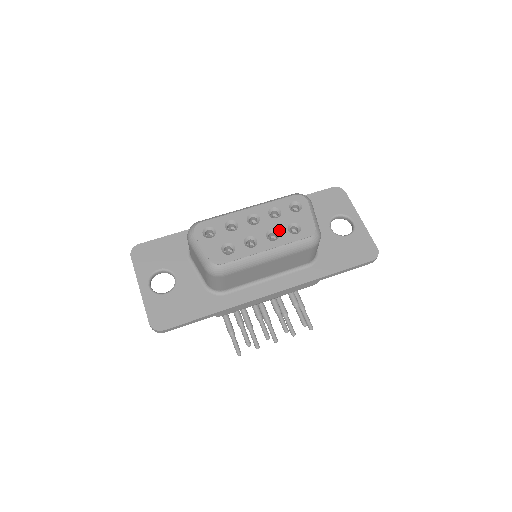
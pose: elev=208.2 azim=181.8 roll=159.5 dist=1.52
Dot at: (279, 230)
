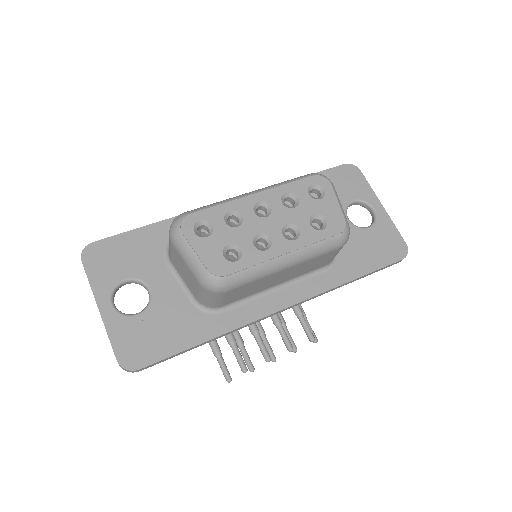
Dot at: (299, 225)
